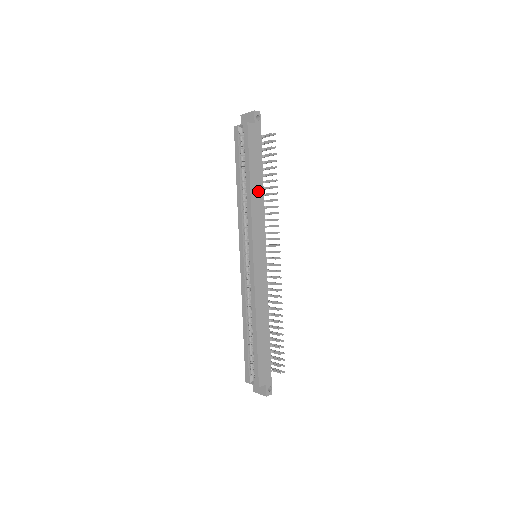
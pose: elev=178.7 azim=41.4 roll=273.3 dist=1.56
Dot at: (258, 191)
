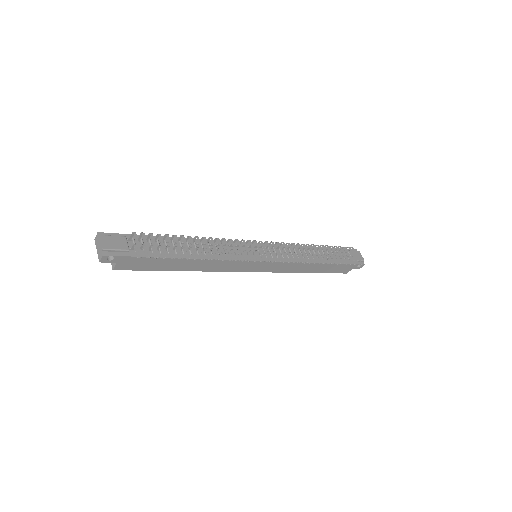
Dot at: (196, 264)
